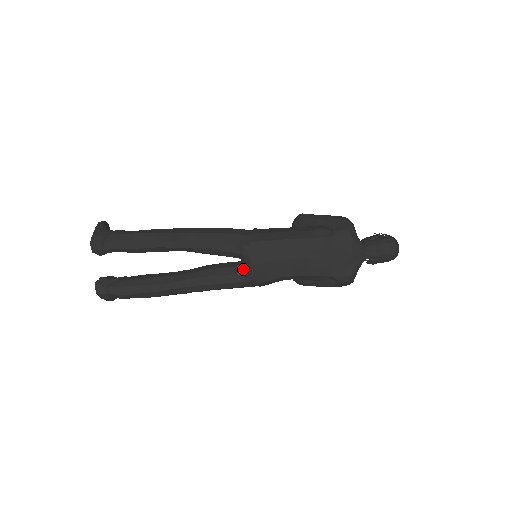
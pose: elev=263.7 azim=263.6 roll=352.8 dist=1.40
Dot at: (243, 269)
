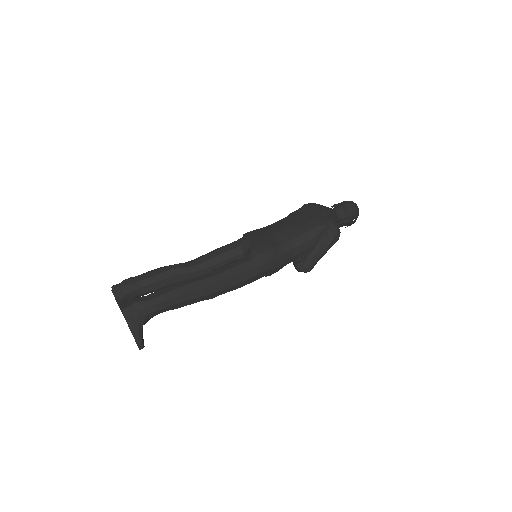
Dot at: (248, 255)
